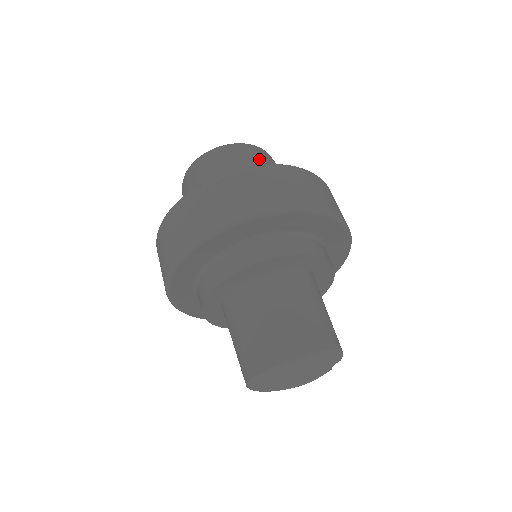
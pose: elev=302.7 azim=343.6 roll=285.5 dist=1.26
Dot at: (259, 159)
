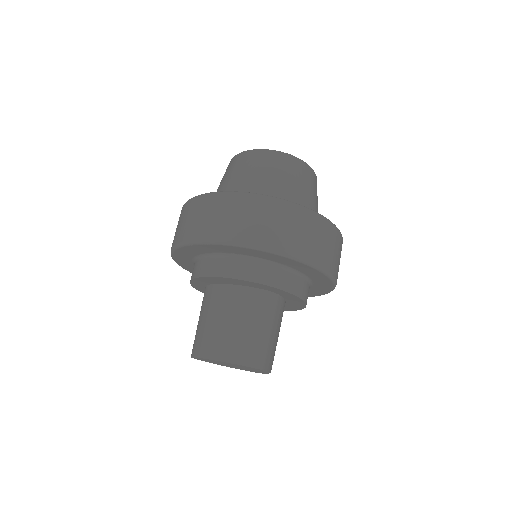
Dot at: (283, 174)
